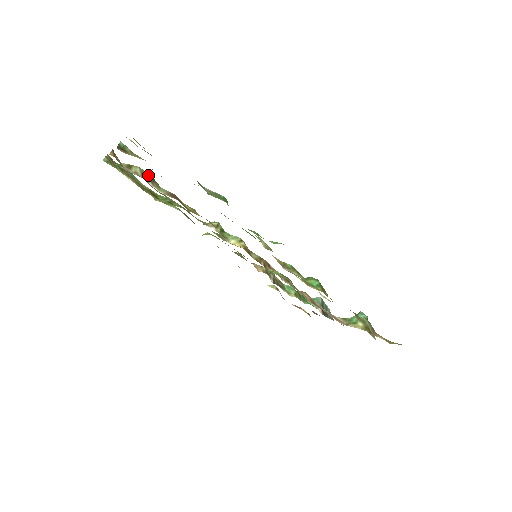
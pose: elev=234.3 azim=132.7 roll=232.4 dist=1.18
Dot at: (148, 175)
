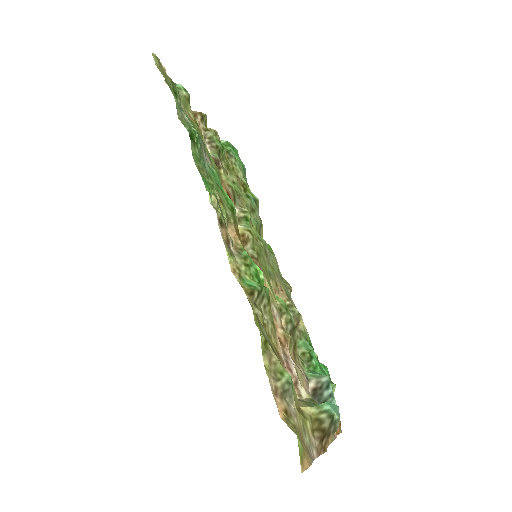
Dot at: (216, 142)
